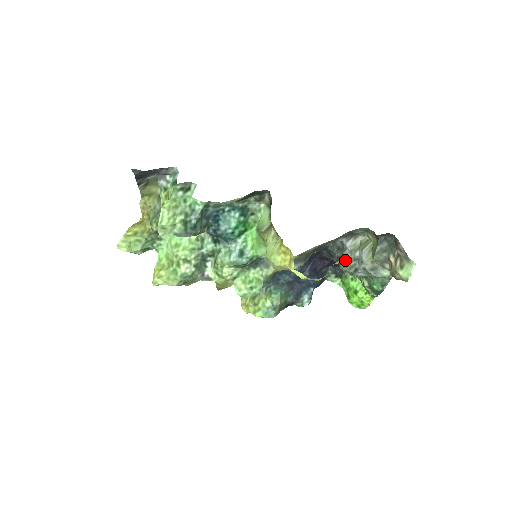
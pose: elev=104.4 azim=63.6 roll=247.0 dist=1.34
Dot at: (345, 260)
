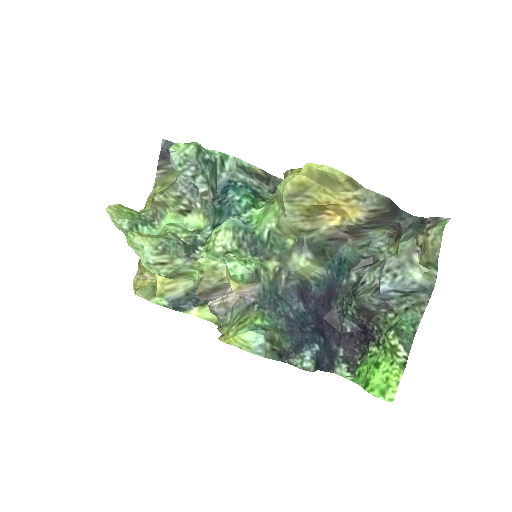
Dot at: (366, 193)
